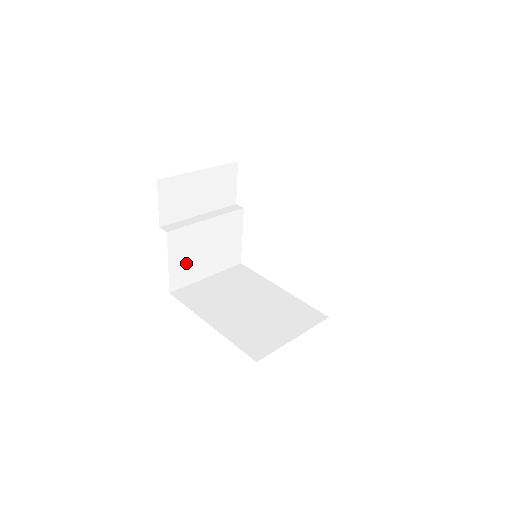
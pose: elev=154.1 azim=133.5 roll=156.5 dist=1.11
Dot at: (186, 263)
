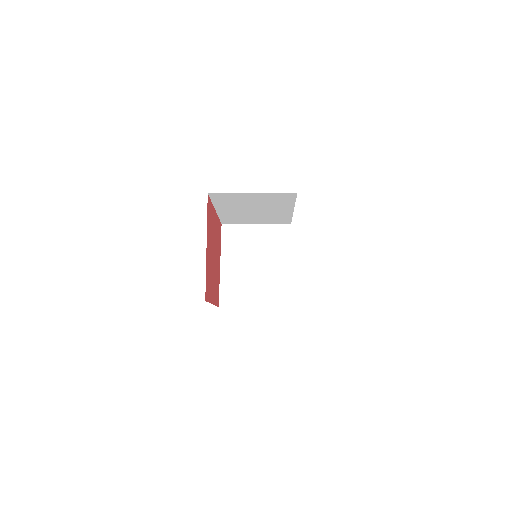
Dot at: (235, 287)
